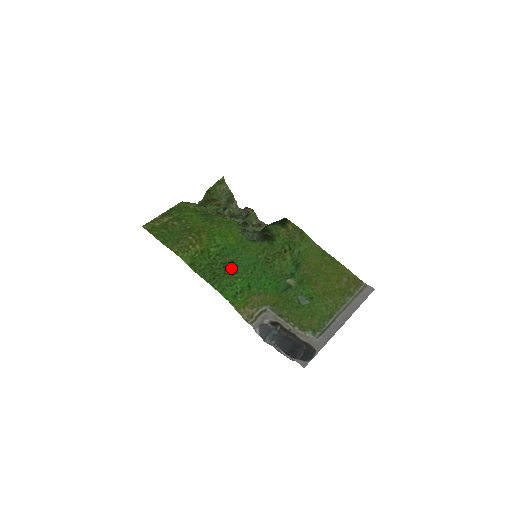
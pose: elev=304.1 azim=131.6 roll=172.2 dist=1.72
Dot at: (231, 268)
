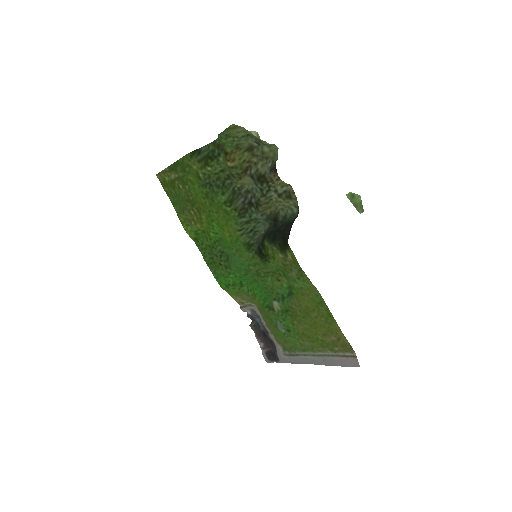
Dot at: (227, 261)
